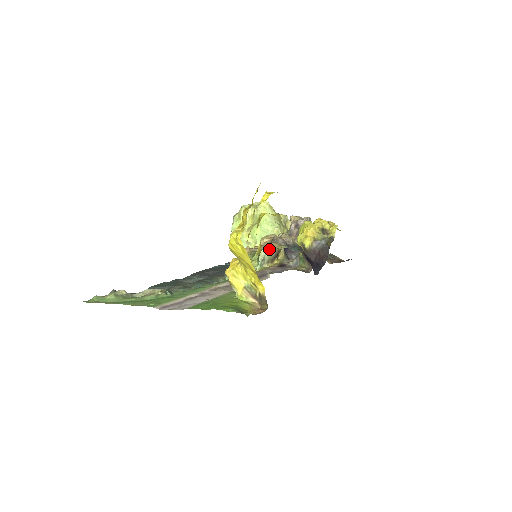
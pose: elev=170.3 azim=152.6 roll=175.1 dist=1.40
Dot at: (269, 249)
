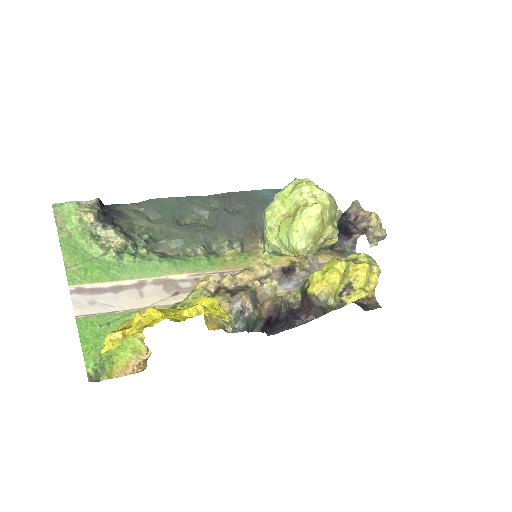
Dot at: occluded
